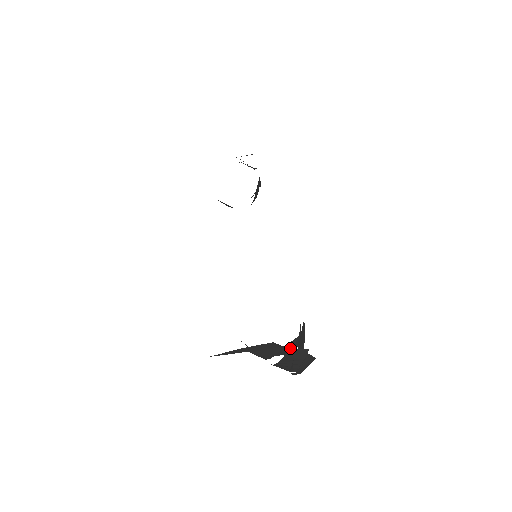
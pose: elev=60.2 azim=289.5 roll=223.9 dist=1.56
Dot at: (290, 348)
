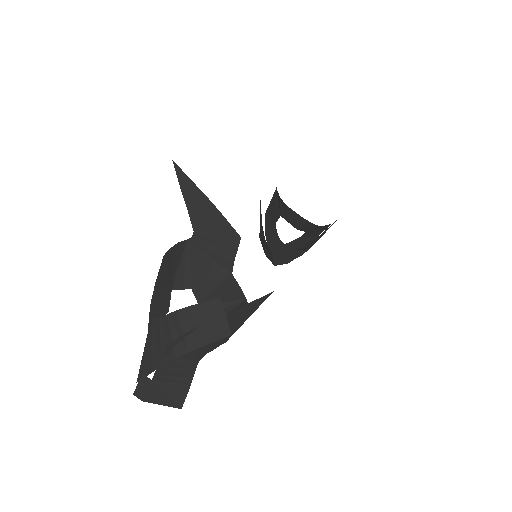
Dot at: (216, 306)
